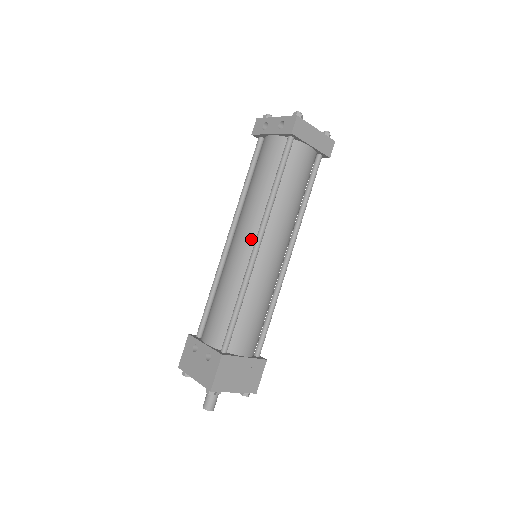
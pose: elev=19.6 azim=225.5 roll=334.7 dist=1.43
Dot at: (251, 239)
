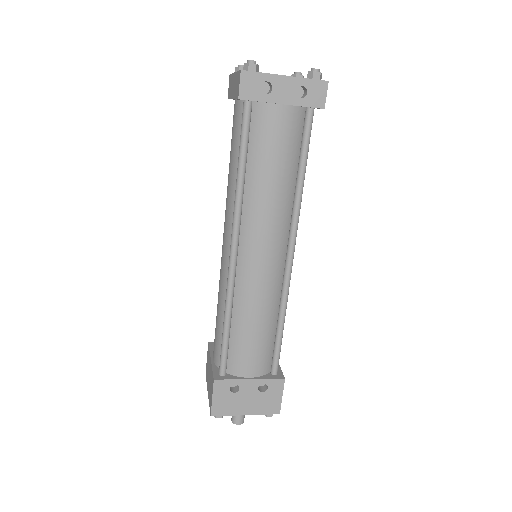
Dot at: (281, 250)
